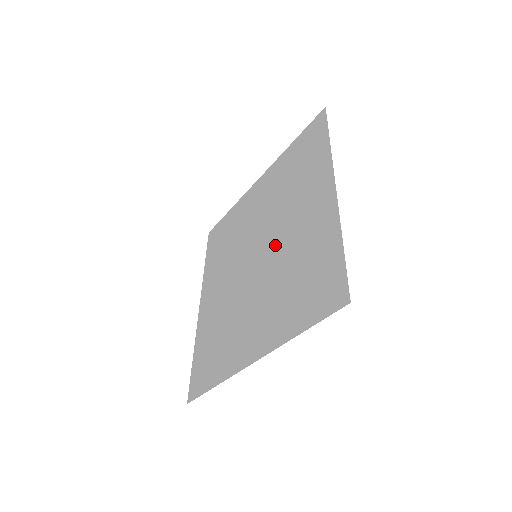
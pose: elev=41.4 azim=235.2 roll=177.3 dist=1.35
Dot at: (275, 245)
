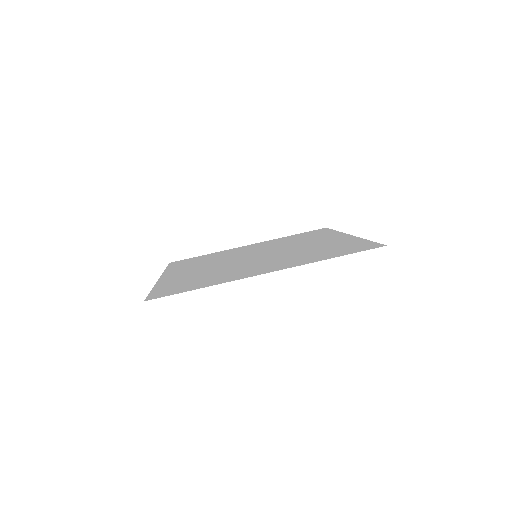
Dot at: (284, 250)
